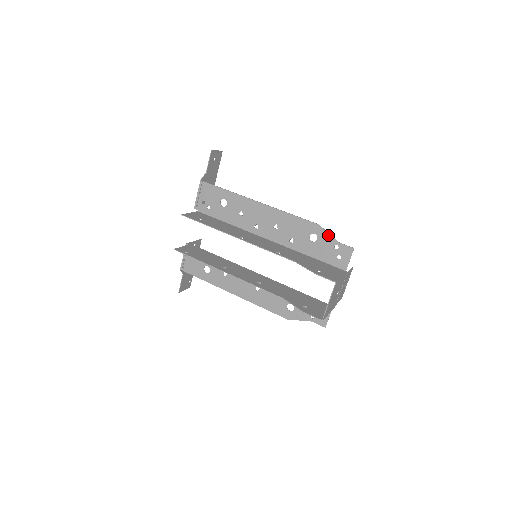
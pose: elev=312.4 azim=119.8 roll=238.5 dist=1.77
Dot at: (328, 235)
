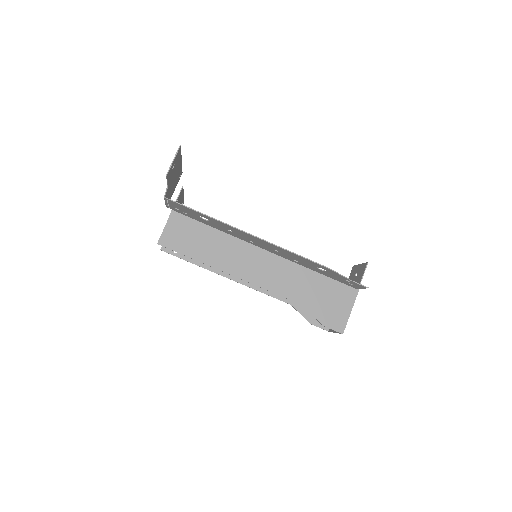
Dot at: (339, 275)
